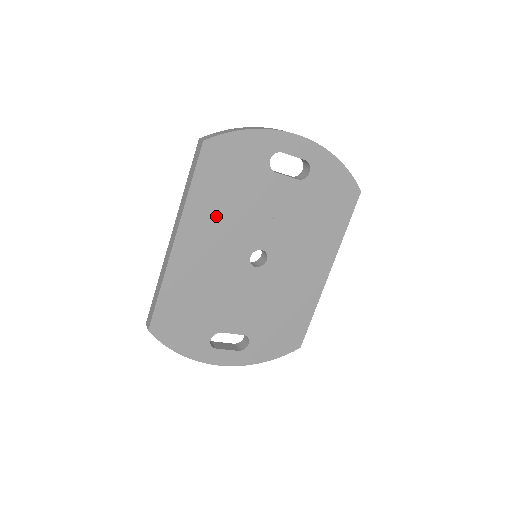
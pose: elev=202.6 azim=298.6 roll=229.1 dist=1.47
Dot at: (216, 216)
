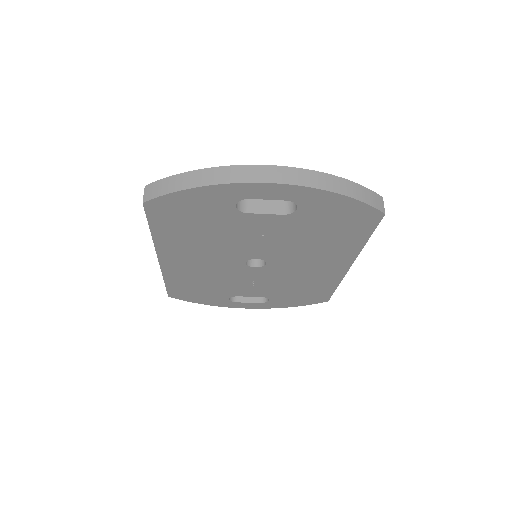
Dot at: (192, 244)
